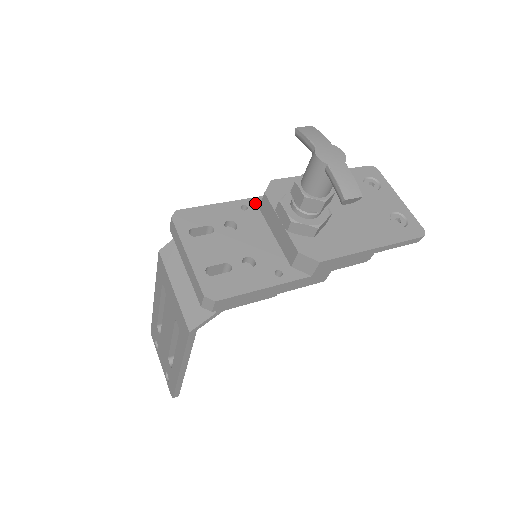
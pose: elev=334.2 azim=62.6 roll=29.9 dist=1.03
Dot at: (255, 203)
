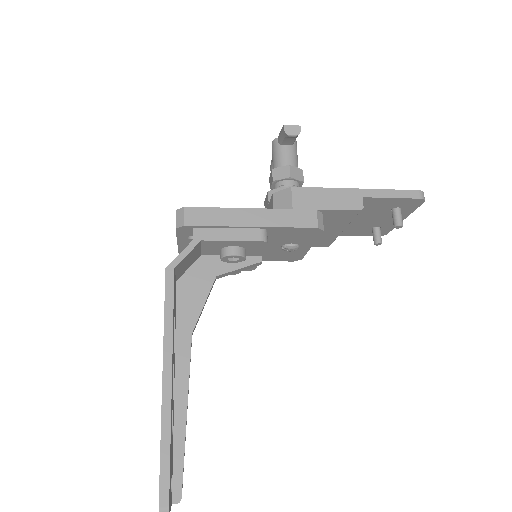
Dot at: occluded
